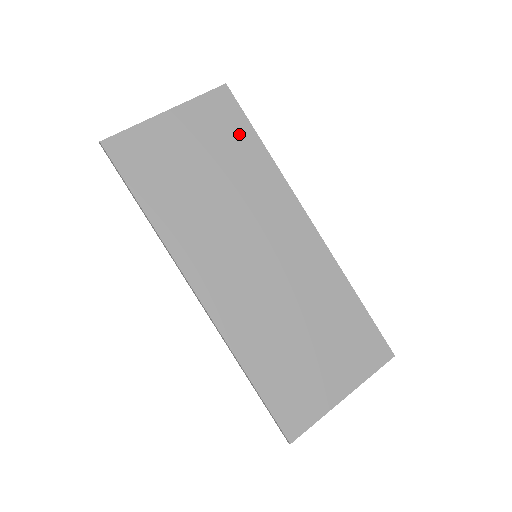
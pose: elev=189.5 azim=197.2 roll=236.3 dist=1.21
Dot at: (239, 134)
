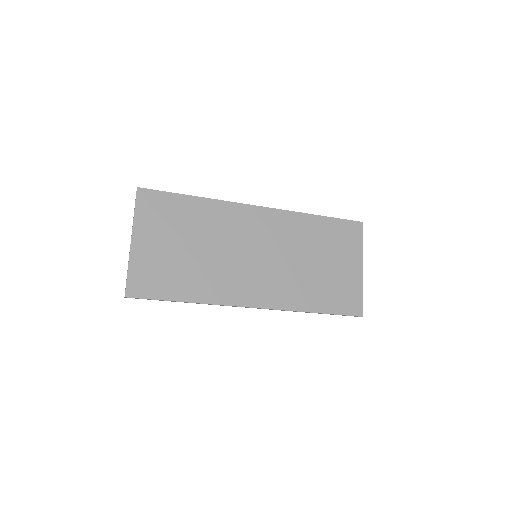
Dot at: (176, 206)
